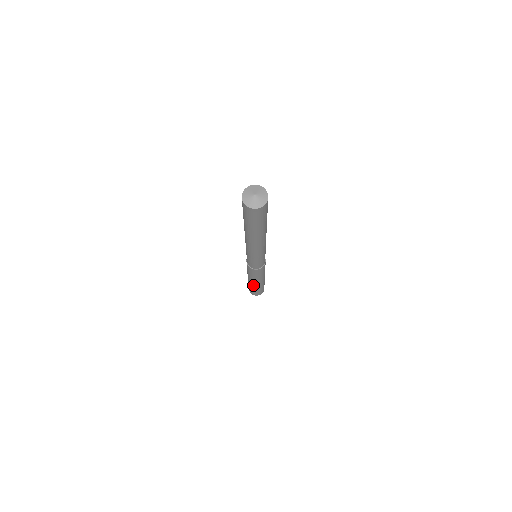
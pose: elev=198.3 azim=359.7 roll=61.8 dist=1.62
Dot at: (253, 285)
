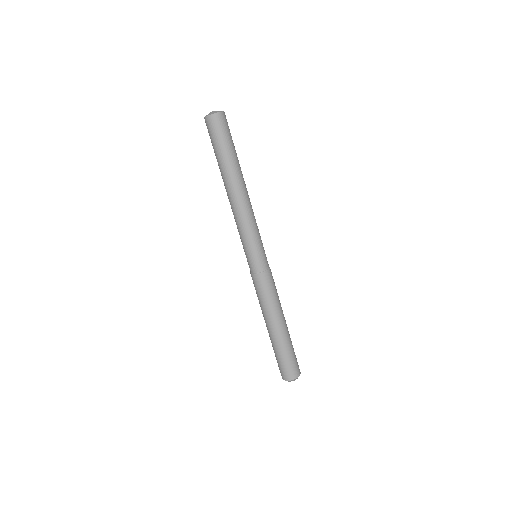
Dot at: (274, 336)
